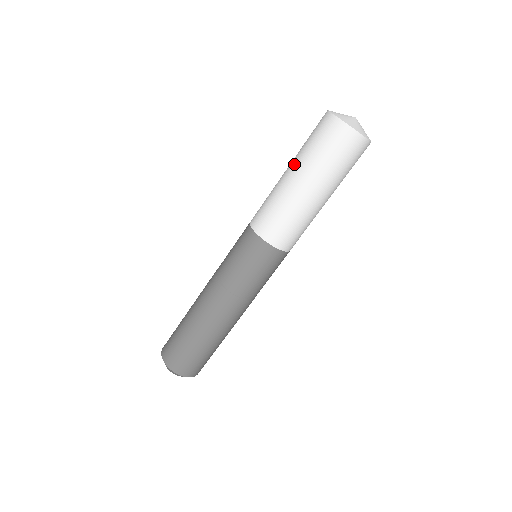
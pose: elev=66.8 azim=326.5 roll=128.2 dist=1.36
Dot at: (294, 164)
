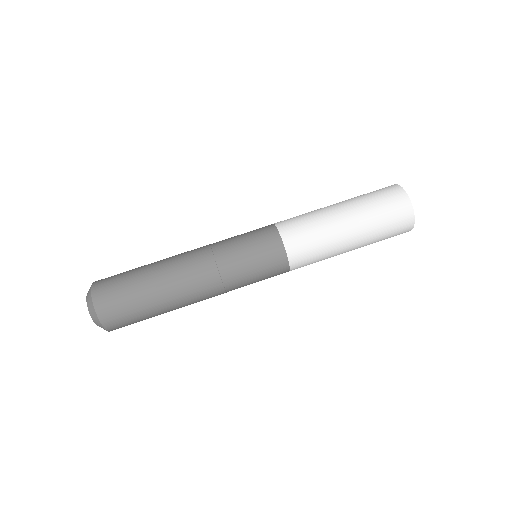
Dot at: occluded
